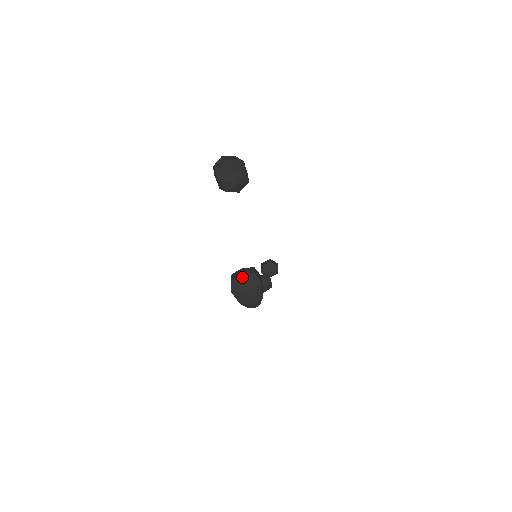
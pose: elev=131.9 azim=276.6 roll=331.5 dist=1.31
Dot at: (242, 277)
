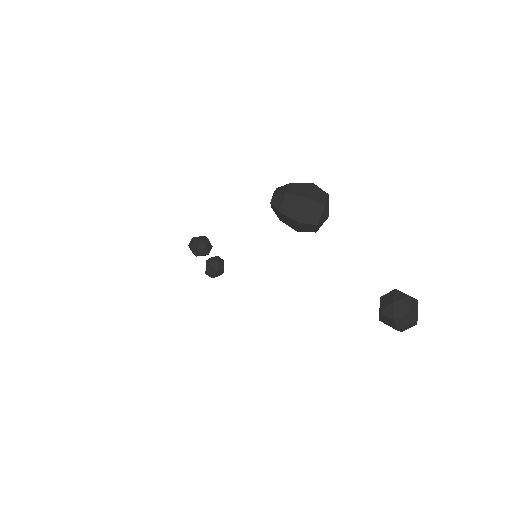
Dot at: (408, 310)
